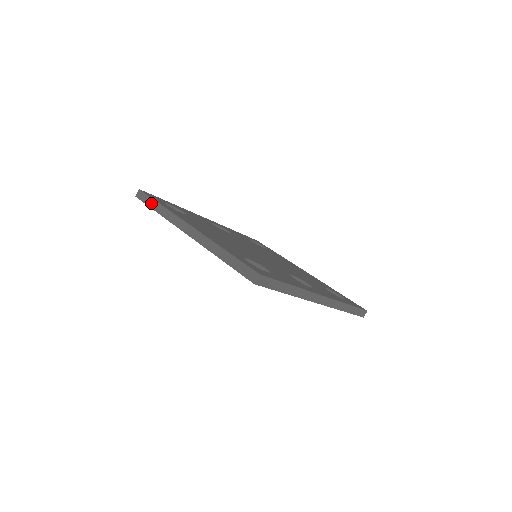
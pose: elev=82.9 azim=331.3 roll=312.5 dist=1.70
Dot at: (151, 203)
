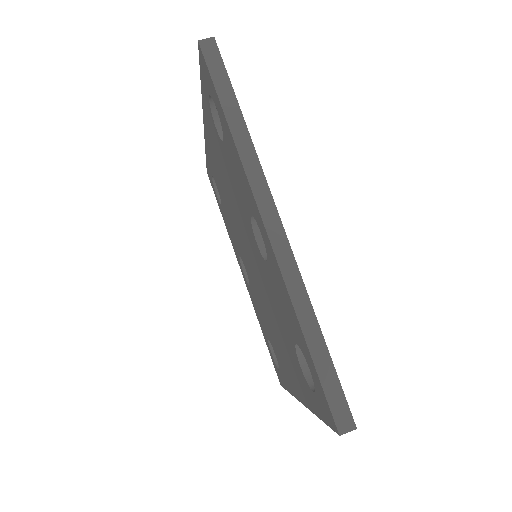
Dot at: occluded
